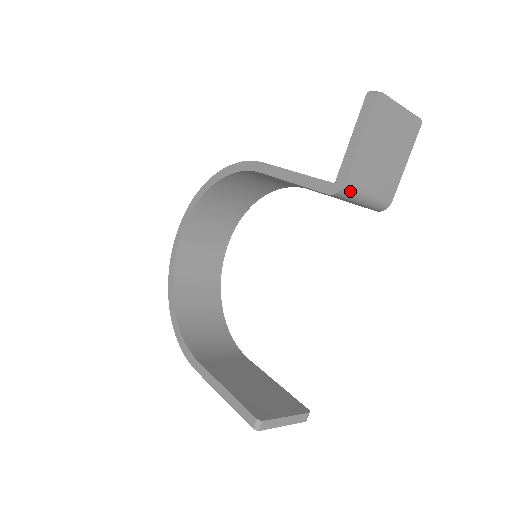
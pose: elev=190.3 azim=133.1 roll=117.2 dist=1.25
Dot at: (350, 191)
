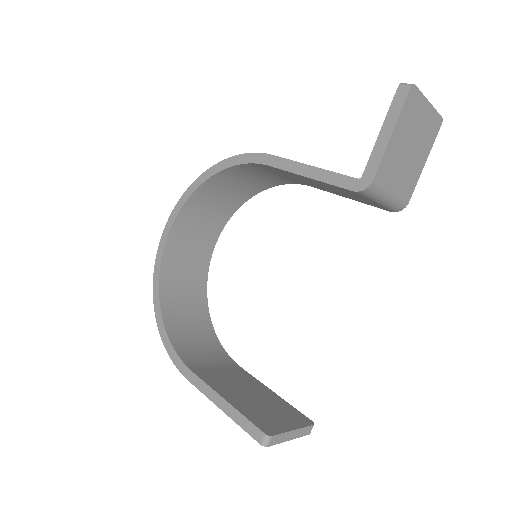
Dot at: (376, 188)
